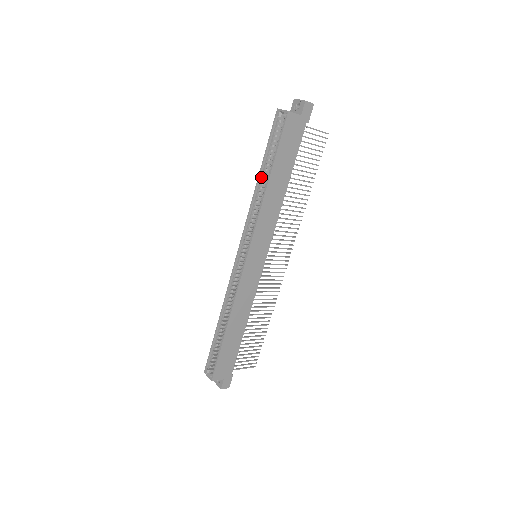
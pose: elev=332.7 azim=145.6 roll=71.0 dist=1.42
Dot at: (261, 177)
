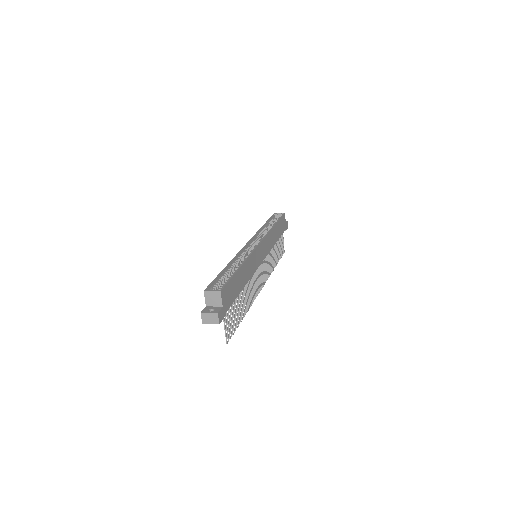
Dot at: (265, 226)
